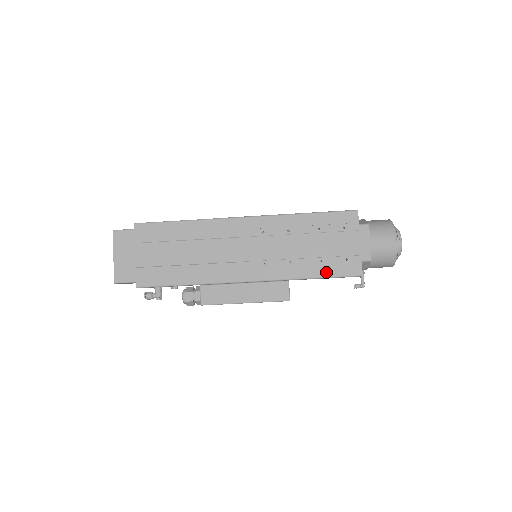
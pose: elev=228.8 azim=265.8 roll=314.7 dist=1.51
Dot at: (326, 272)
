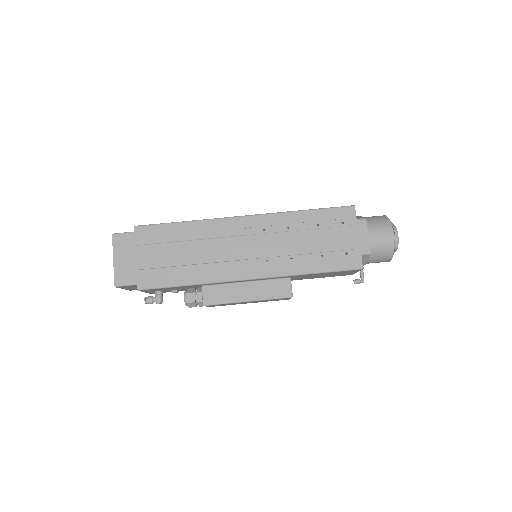
Dot at: (327, 266)
